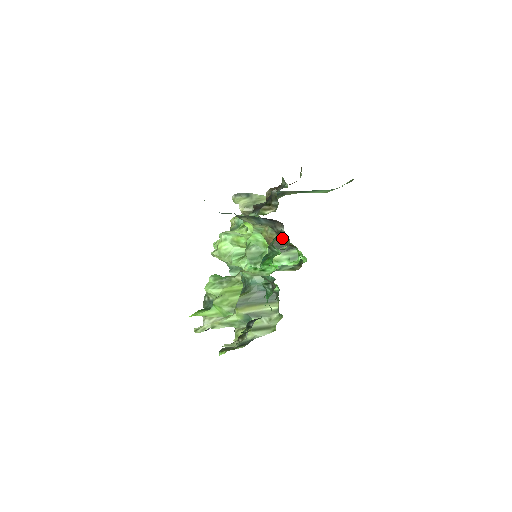
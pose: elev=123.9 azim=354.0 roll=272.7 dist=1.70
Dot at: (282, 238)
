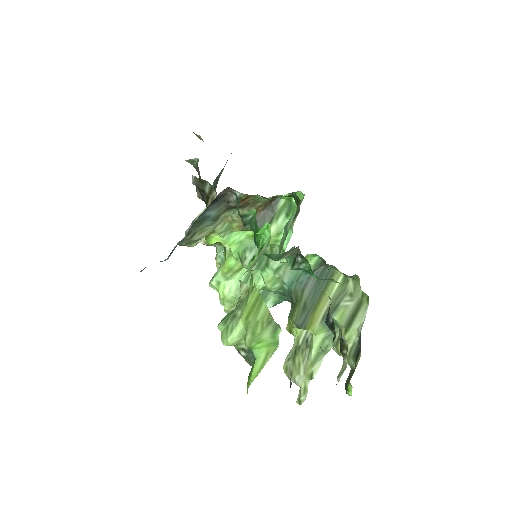
Dot at: (252, 206)
